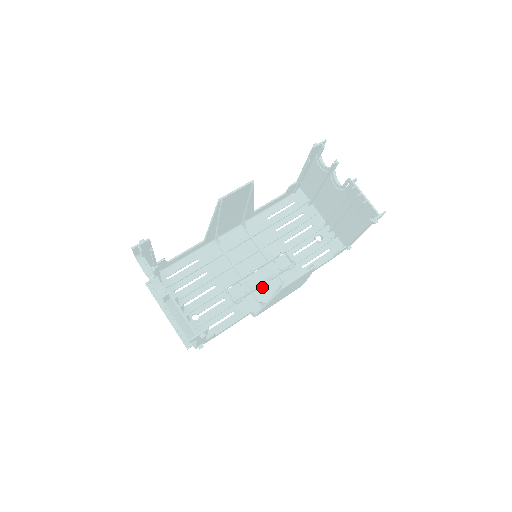
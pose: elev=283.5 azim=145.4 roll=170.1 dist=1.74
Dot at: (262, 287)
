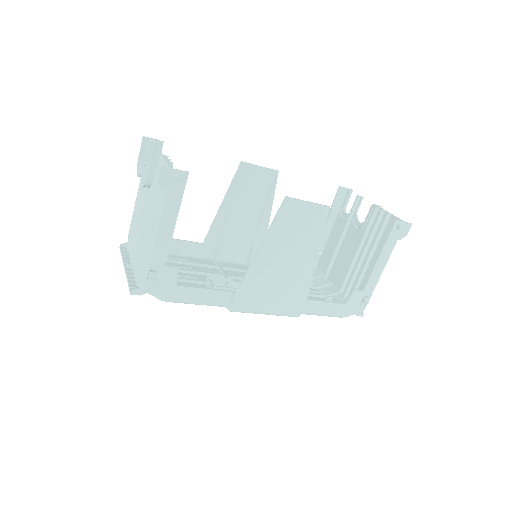
Dot at: occluded
